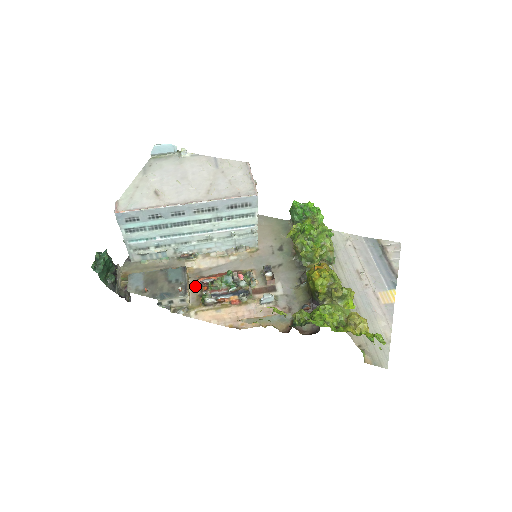
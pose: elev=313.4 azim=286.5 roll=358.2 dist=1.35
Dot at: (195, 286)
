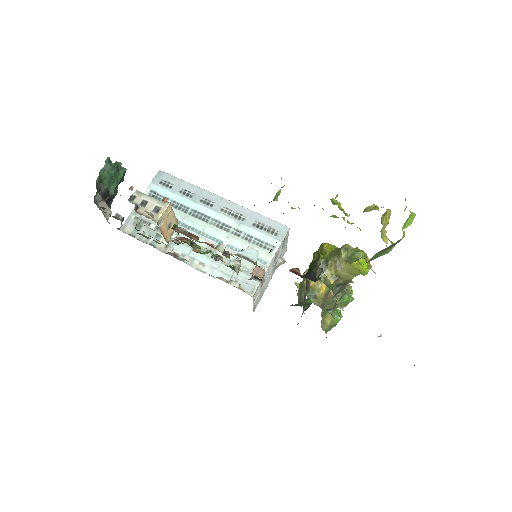
Dot at: occluded
